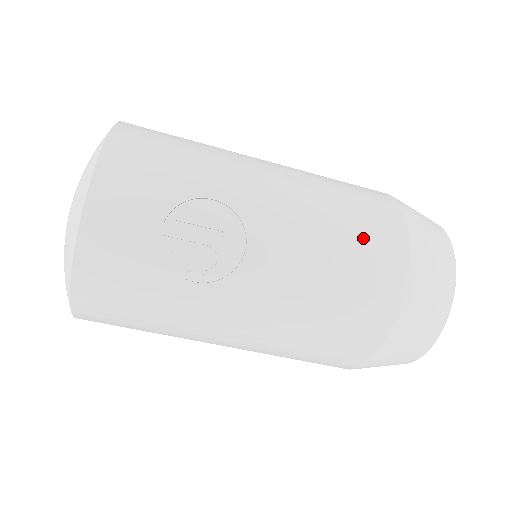
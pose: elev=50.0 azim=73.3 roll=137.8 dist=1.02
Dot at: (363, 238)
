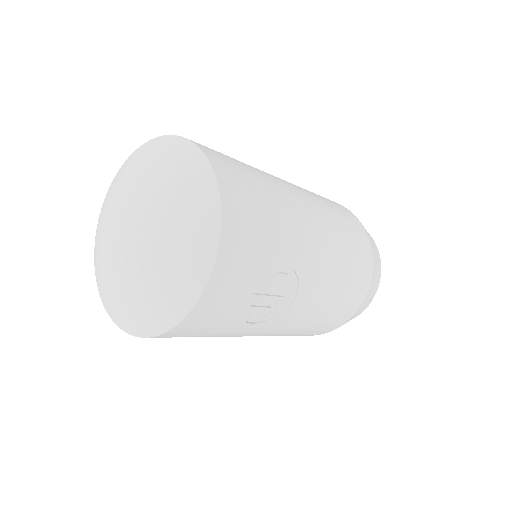
Dot at: (353, 280)
